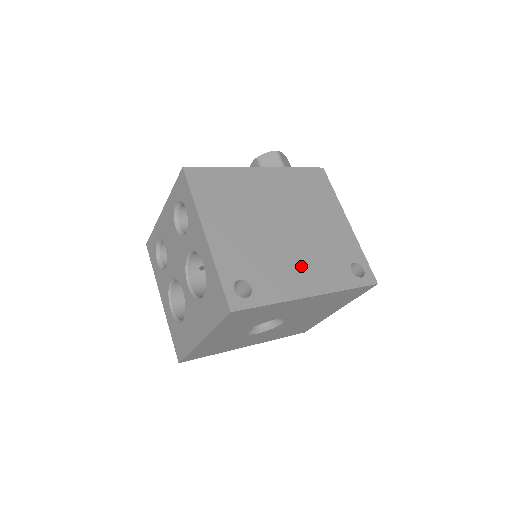
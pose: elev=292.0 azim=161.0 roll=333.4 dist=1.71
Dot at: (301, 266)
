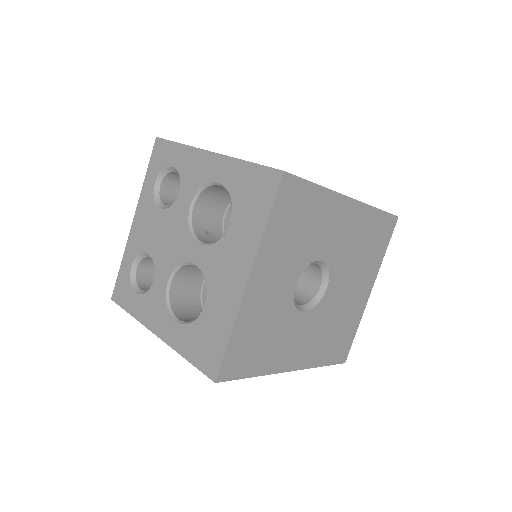
Dot at: occluded
